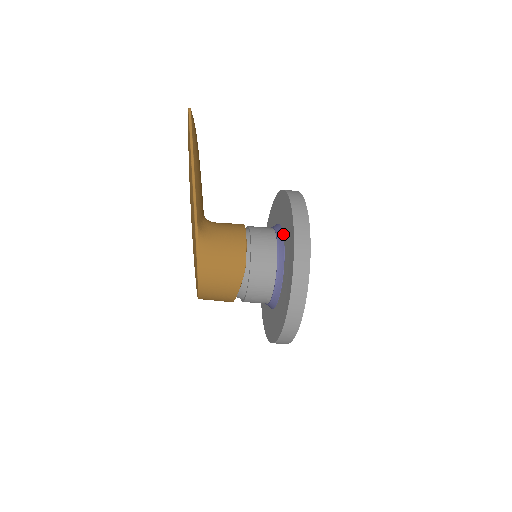
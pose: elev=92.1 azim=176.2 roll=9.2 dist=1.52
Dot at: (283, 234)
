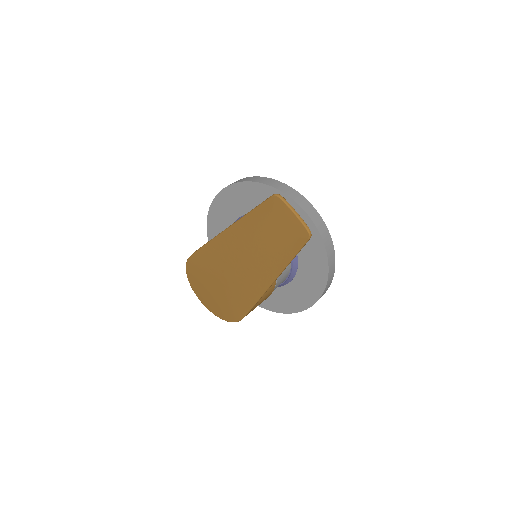
Dot at: (298, 261)
